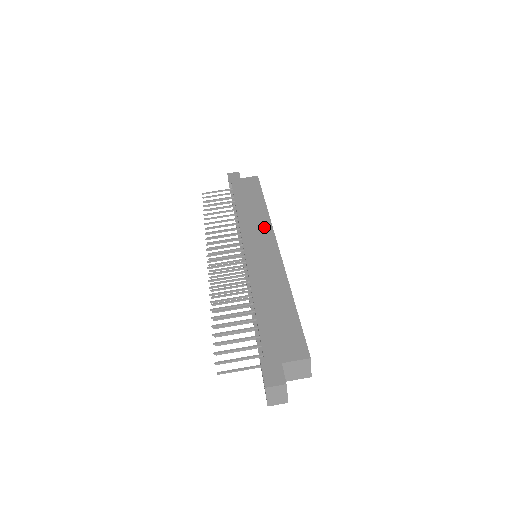
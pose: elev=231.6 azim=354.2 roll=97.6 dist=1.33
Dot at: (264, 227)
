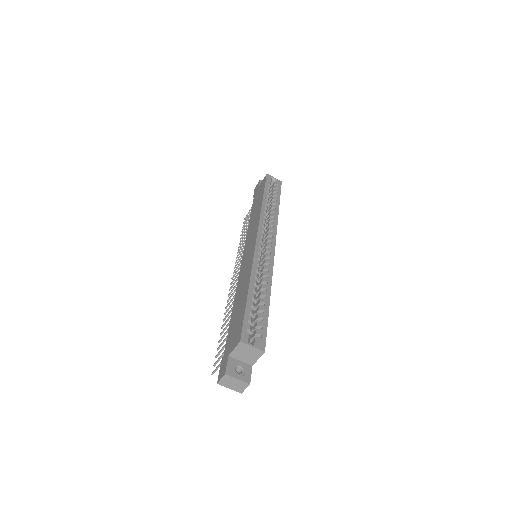
Dot at: (255, 226)
